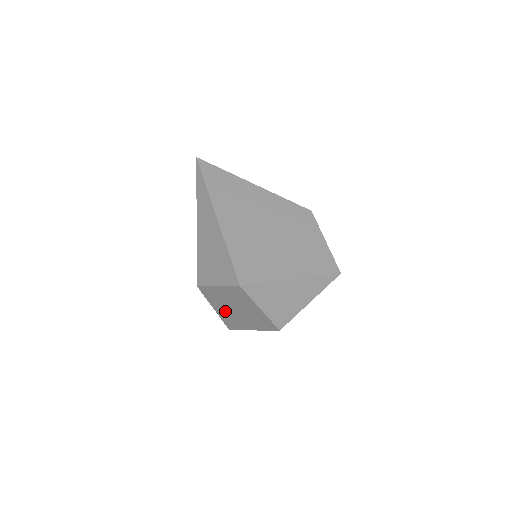
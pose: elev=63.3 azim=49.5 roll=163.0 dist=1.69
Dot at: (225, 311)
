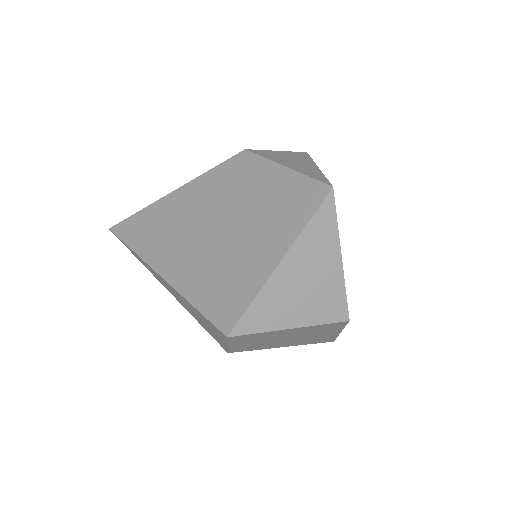
Dot at: (289, 343)
